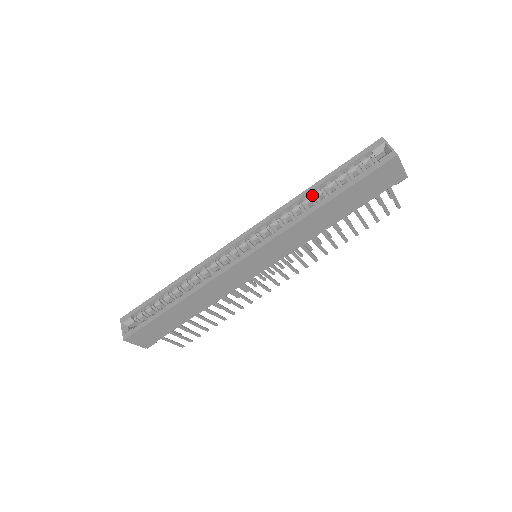
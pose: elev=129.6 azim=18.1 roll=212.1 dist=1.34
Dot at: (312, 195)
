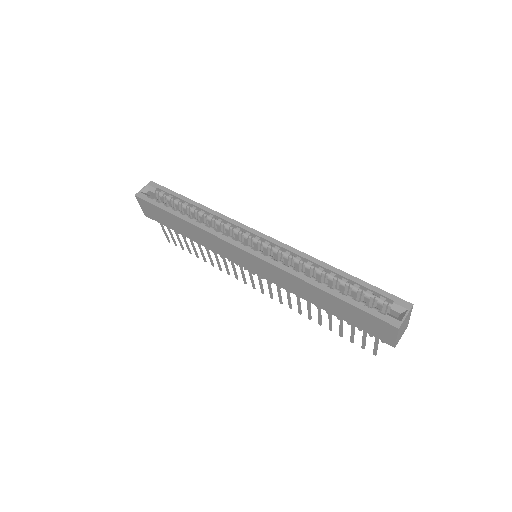
Dot at: (327, 272)
